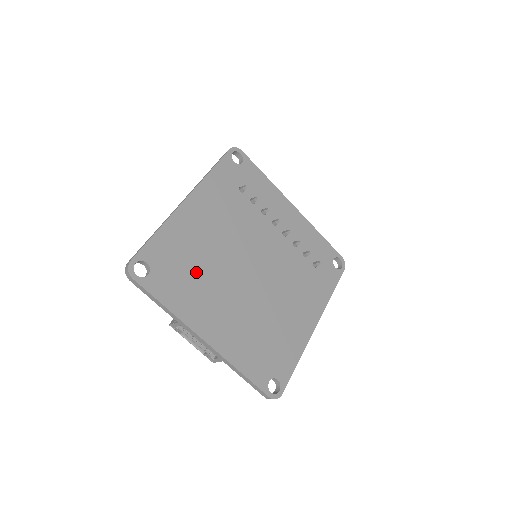
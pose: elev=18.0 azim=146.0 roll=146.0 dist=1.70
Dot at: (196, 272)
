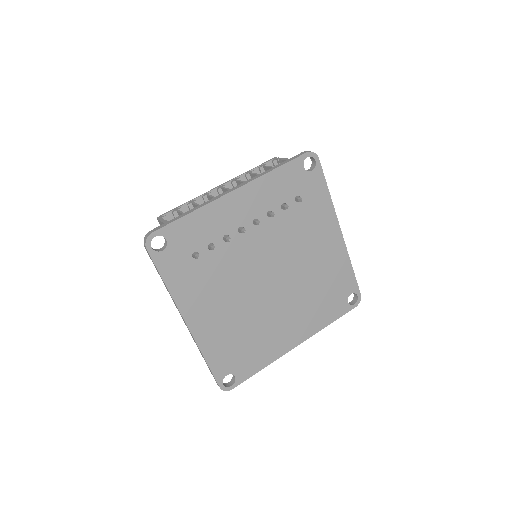
Dot at: (249, 336)
